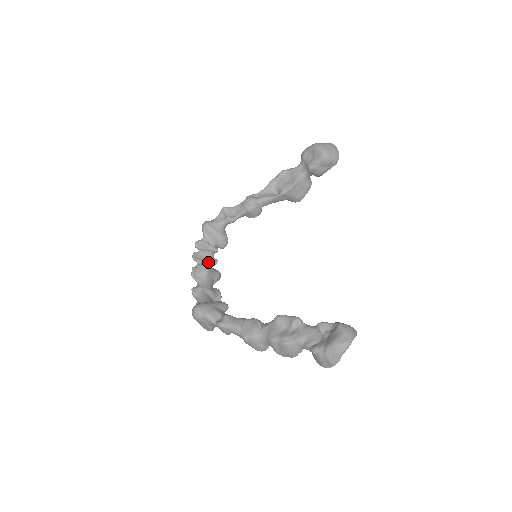
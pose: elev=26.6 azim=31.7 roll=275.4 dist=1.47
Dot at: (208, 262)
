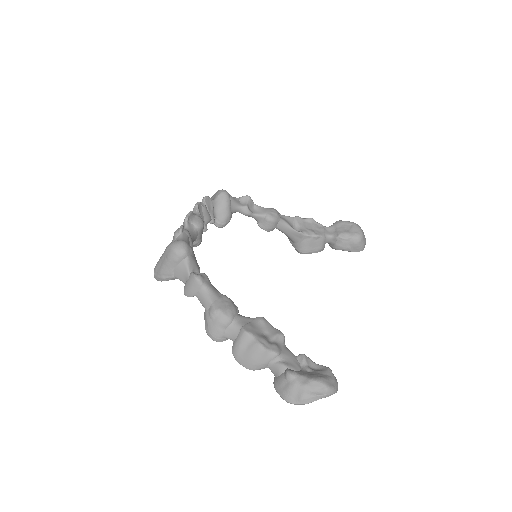
Dot at: occluded
